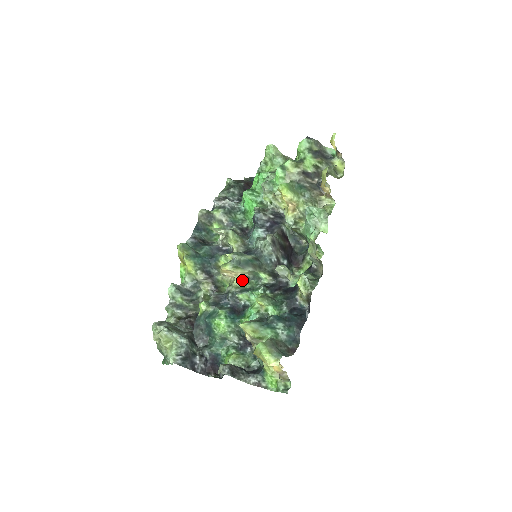
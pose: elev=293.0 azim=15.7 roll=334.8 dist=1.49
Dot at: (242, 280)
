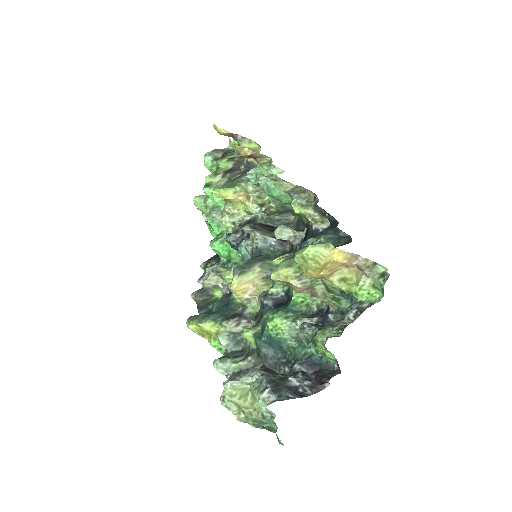
Dot at: (265, 283)
